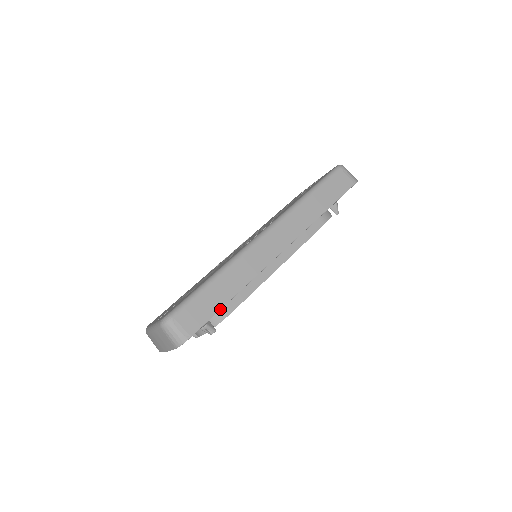
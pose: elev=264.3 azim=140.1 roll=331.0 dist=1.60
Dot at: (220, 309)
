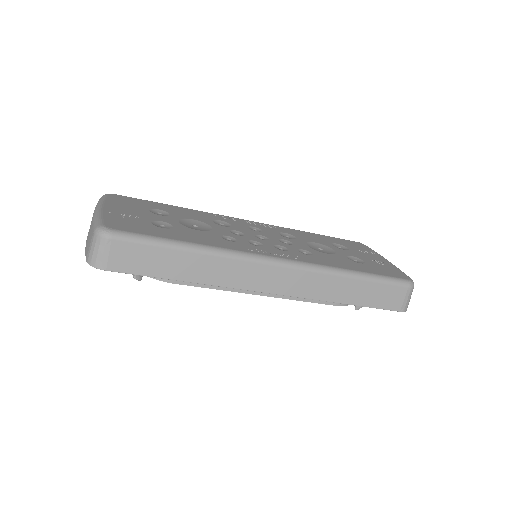
Dot at: (159, 277)
